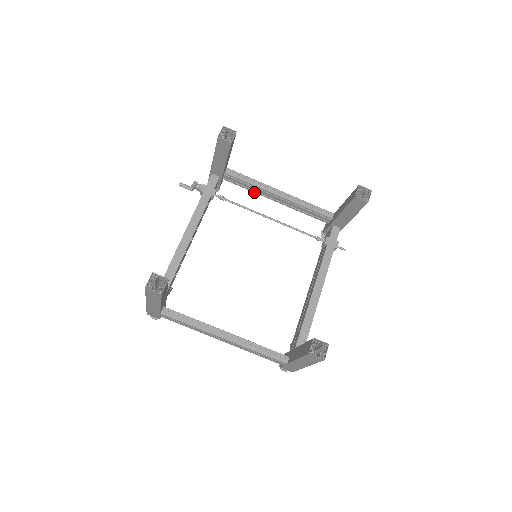
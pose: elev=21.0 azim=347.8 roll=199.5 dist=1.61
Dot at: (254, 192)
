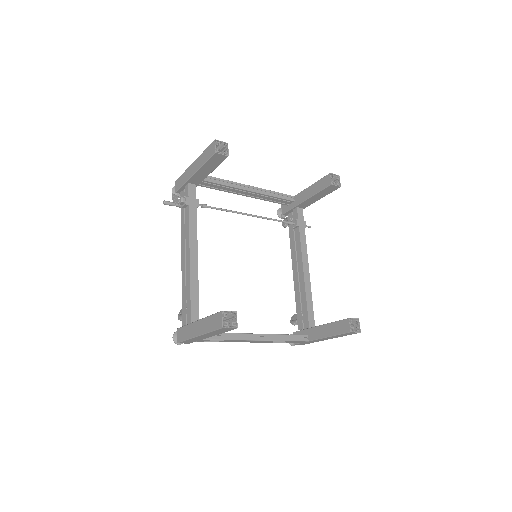
Dot at: occluded
